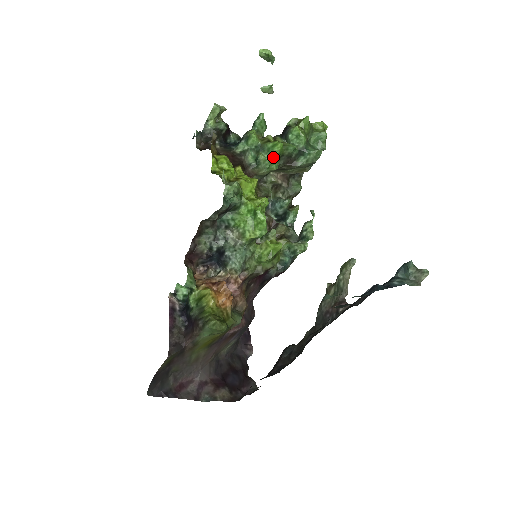
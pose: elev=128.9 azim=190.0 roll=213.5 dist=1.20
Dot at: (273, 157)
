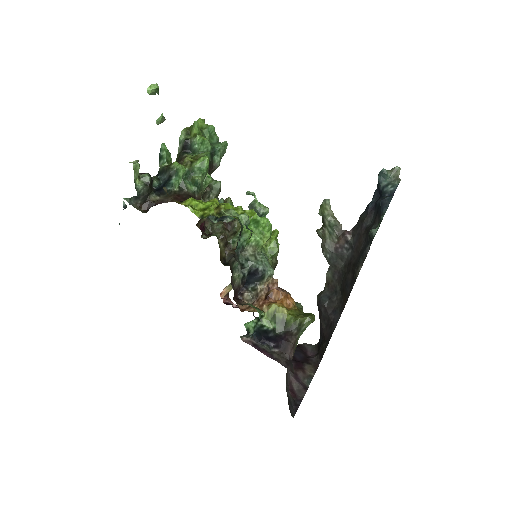
Dot at: (206, 172)
